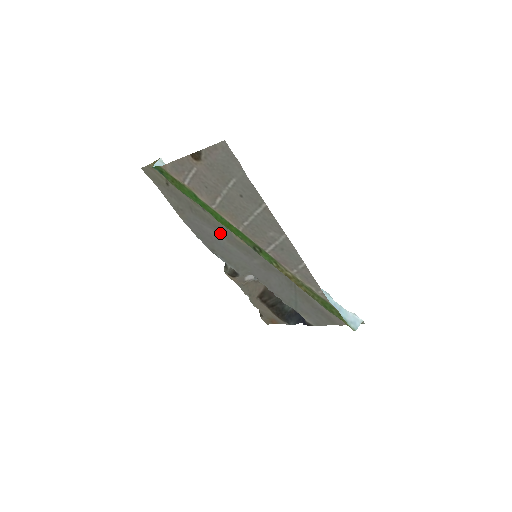
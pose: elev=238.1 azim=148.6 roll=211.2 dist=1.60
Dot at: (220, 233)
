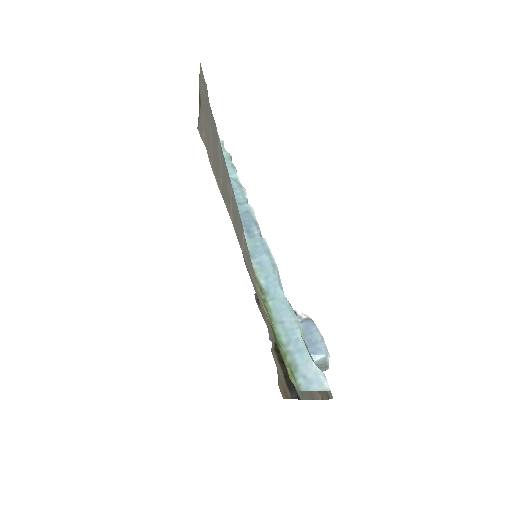
Dot at: occluded
